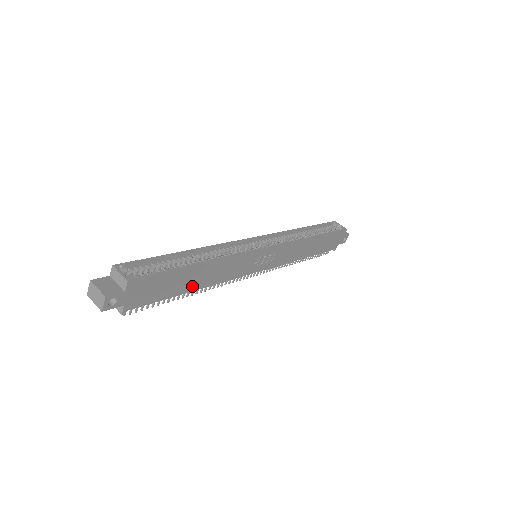
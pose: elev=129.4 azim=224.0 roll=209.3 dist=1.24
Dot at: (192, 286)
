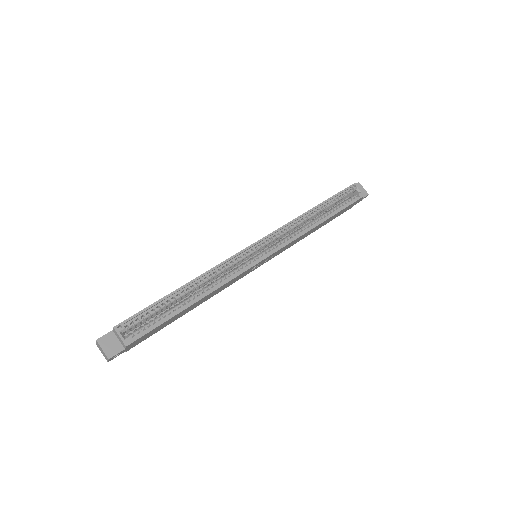
Dot at: (188, 311)
